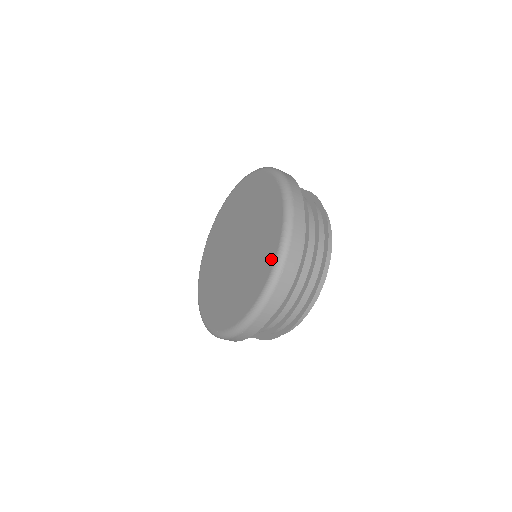
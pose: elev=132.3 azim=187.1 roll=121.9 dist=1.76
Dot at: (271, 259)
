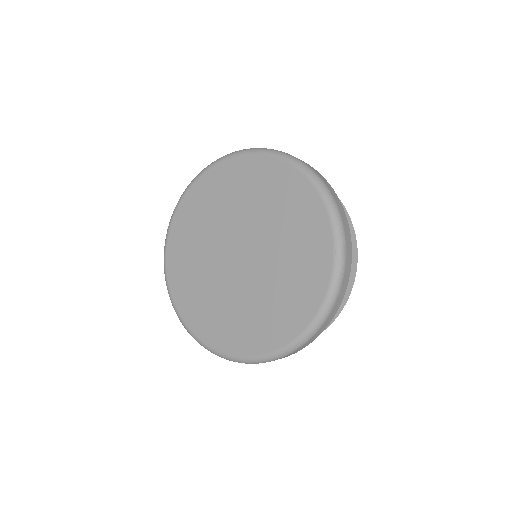
Dot at: (281, 338)
